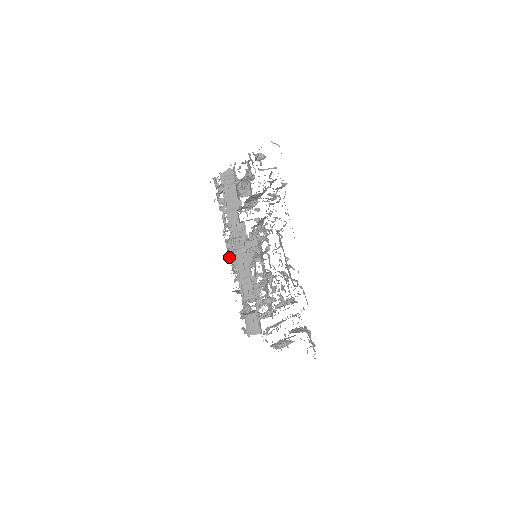
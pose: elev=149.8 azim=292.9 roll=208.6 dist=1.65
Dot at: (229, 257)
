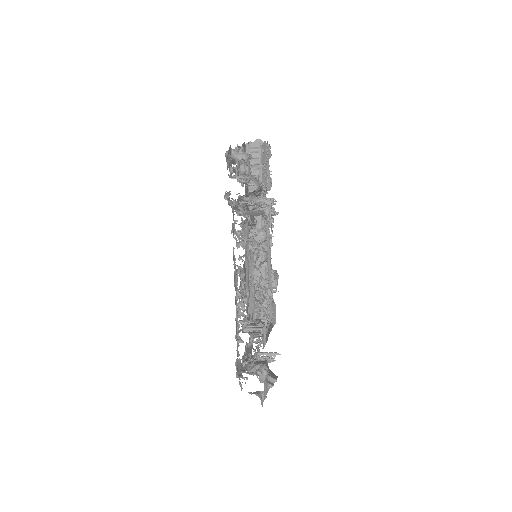
Dot at: occluded
